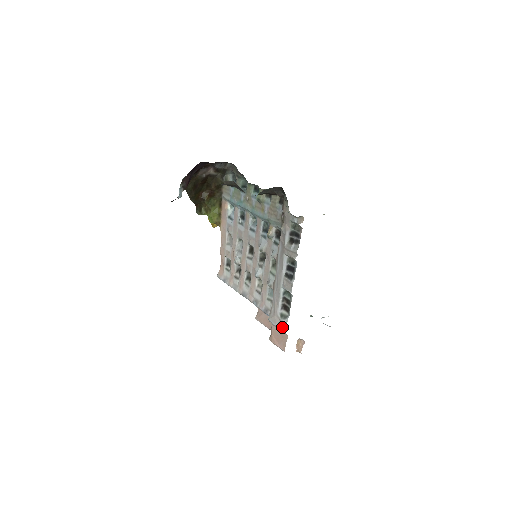
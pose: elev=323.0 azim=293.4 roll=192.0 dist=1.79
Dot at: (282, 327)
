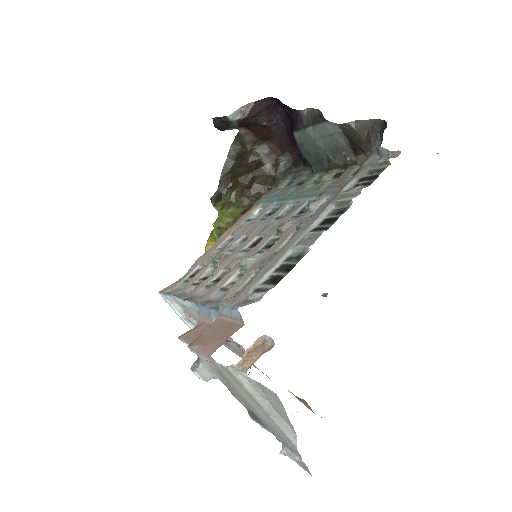
Dot at: (244, 304)
